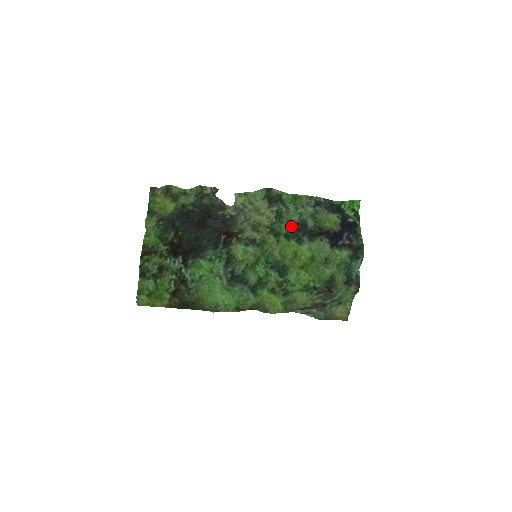
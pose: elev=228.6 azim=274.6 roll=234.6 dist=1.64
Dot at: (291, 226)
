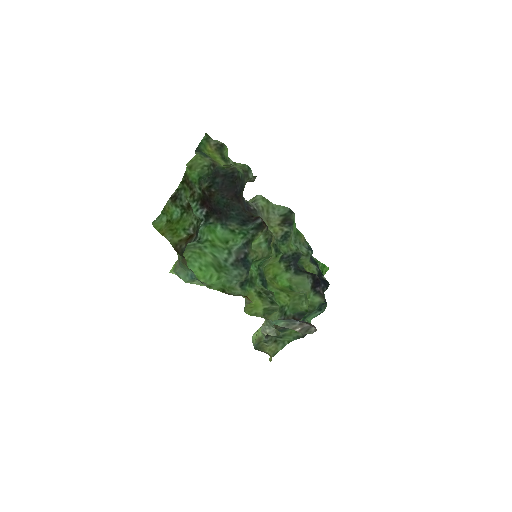
Dot at: (289, 251)
